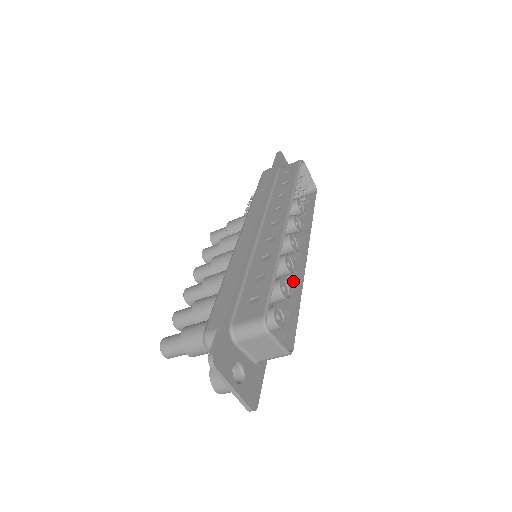
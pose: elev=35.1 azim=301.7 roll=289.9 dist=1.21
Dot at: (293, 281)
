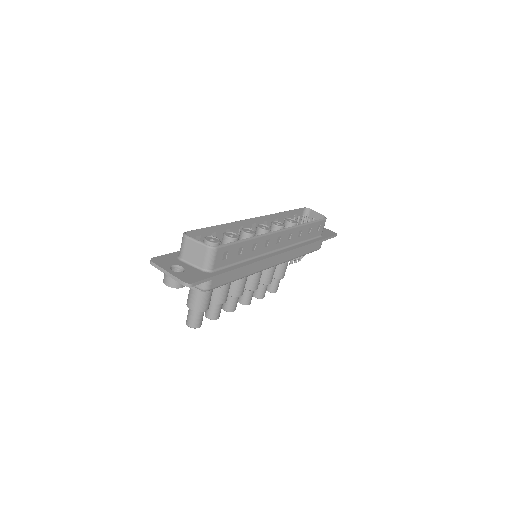
Dot at: (260, 242)
